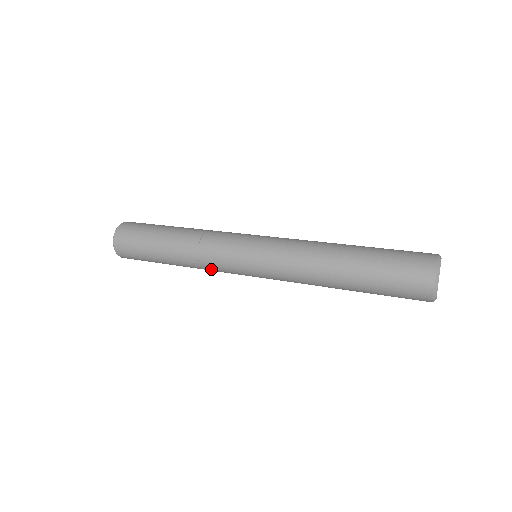
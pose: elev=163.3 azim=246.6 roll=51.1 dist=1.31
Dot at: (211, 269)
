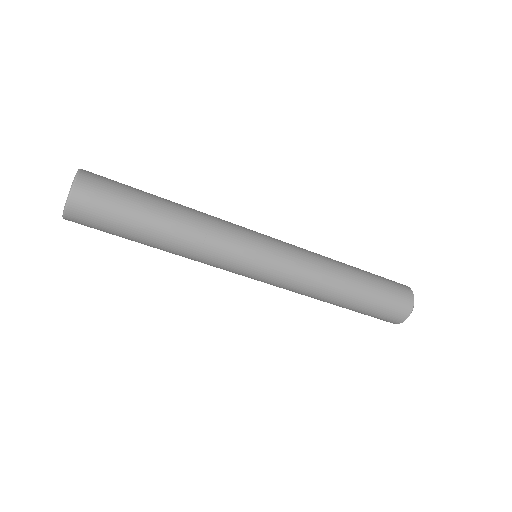
Dot at: (216, 244)
